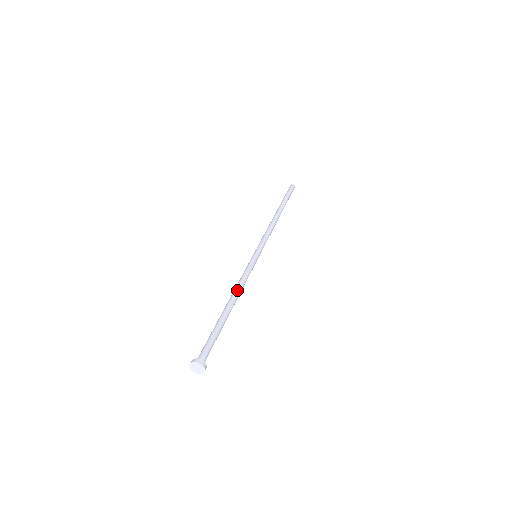
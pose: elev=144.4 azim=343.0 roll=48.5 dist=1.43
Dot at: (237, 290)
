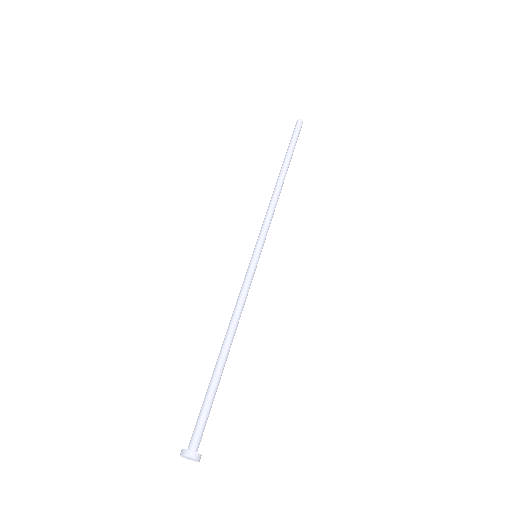
Dot at: (233, 322)
